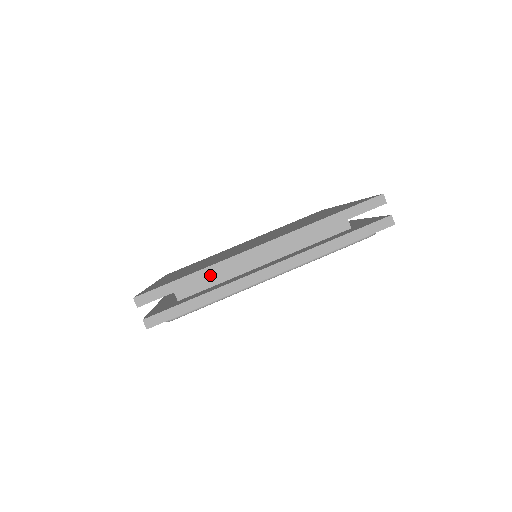
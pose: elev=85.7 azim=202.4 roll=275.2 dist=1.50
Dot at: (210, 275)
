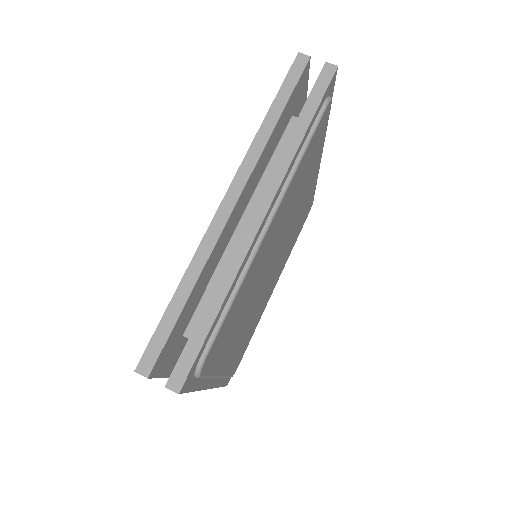
Dot at: (198, 272)
